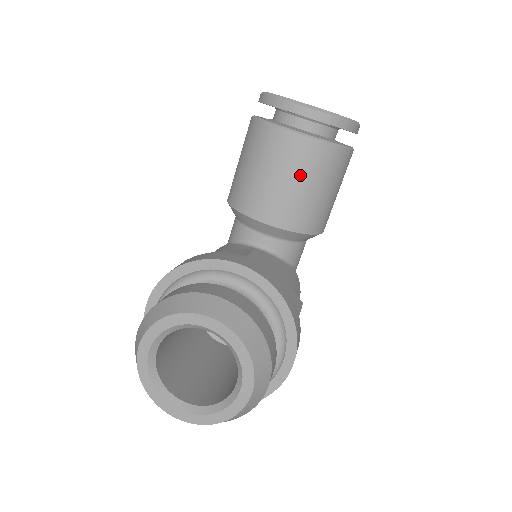
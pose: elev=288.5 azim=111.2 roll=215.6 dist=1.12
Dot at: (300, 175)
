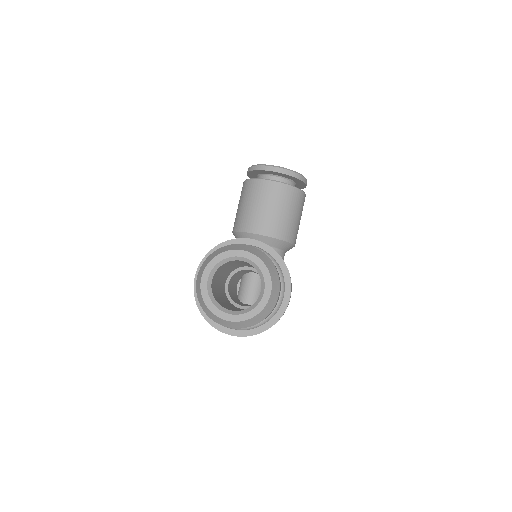
Dot at: (278, 204)
